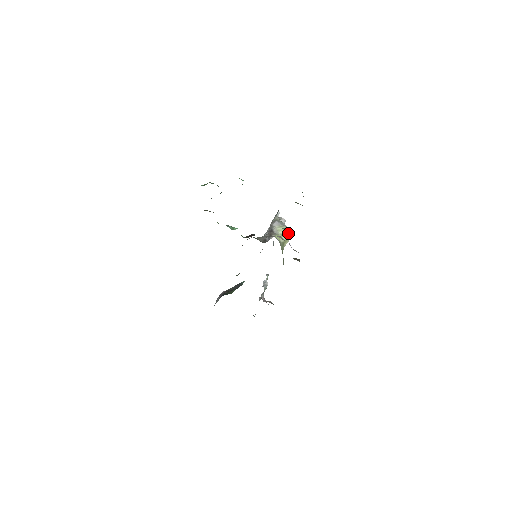
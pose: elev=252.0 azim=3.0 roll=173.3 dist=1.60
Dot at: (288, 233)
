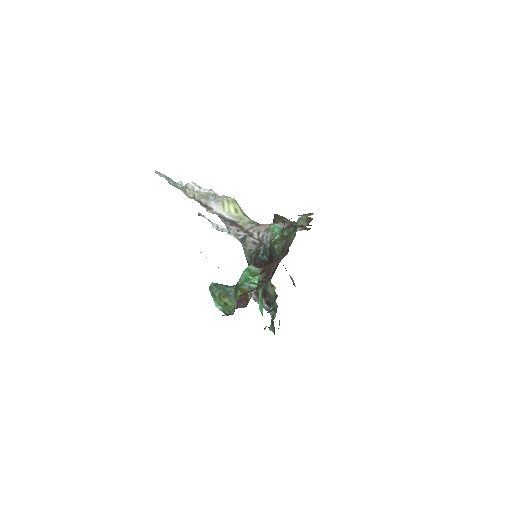
Dot at: (232, 201)
